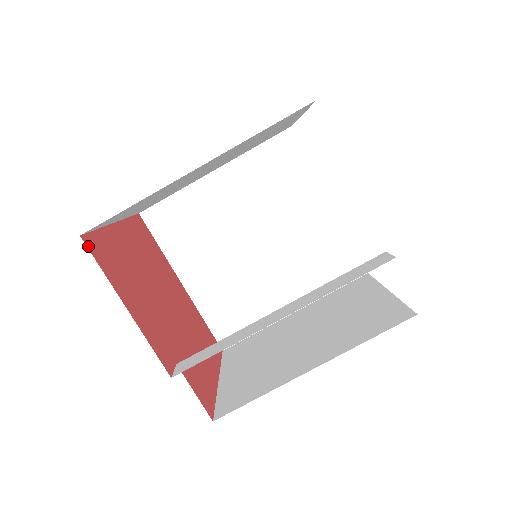
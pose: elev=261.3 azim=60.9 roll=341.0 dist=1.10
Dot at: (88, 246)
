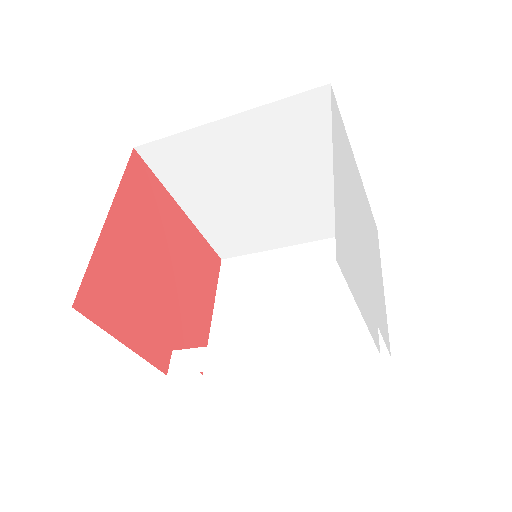
Dot at: (81, 310)
